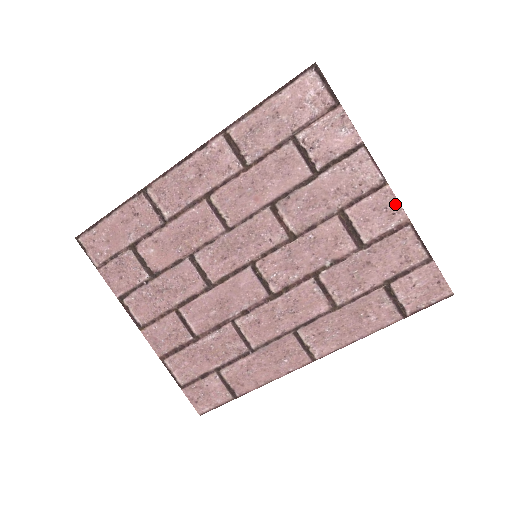
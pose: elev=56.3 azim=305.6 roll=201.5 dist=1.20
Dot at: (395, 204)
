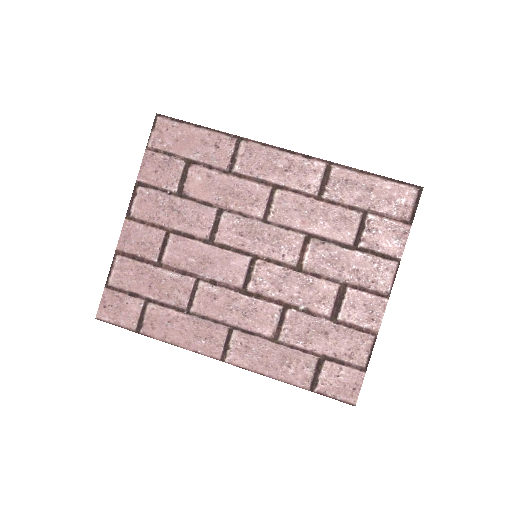
Dot at: (380, 315)
